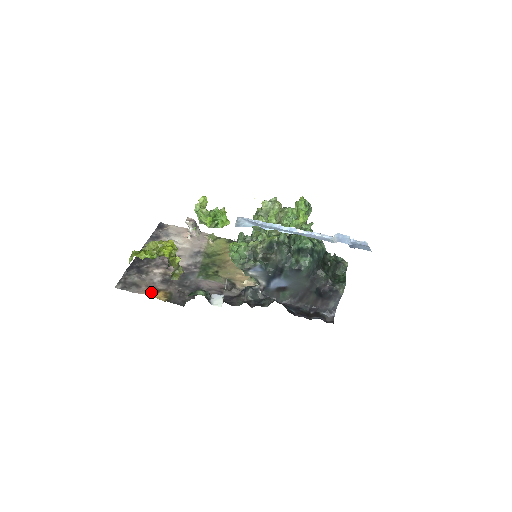
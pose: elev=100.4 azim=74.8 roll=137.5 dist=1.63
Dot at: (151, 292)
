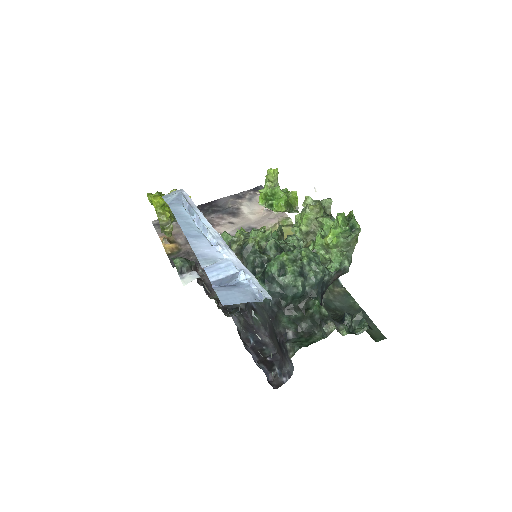
Dot at: (163, 239)
